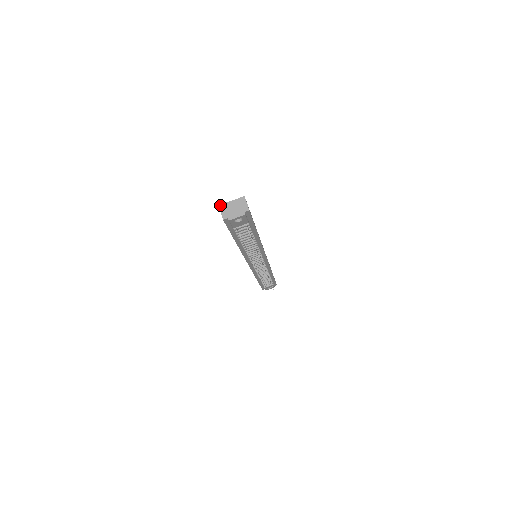
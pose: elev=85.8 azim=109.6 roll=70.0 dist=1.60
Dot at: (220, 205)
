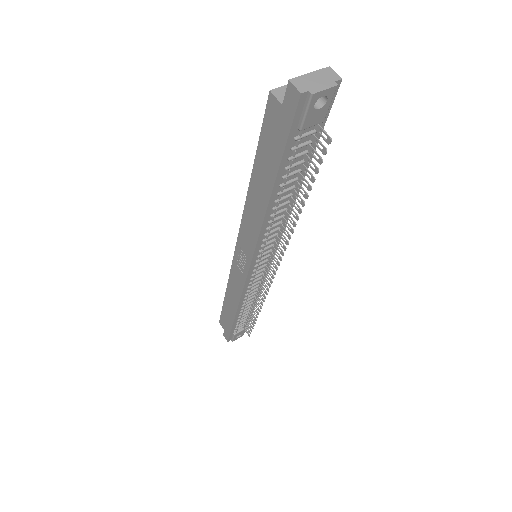
Dot at: (271, 90)
